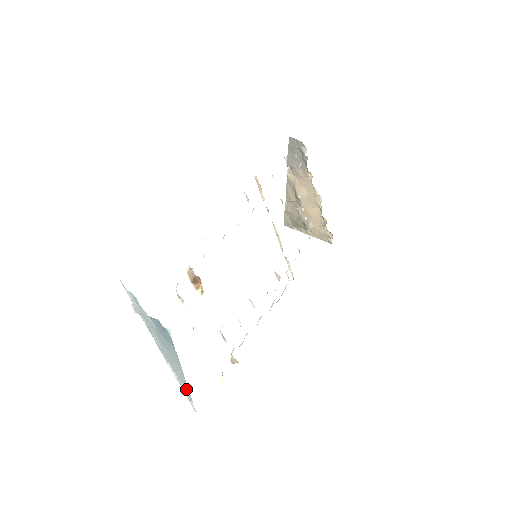
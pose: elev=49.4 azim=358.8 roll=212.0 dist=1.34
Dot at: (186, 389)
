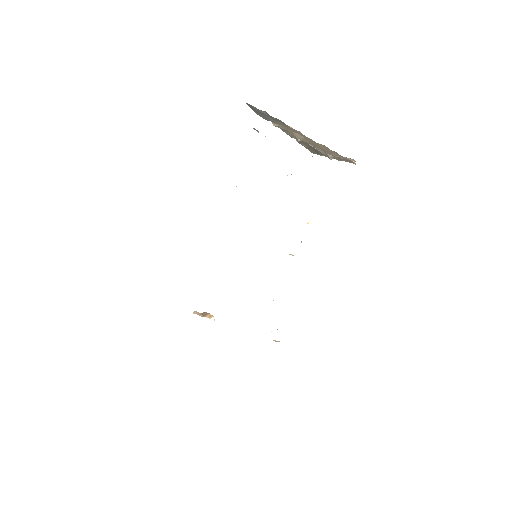
Dot at: occluded
